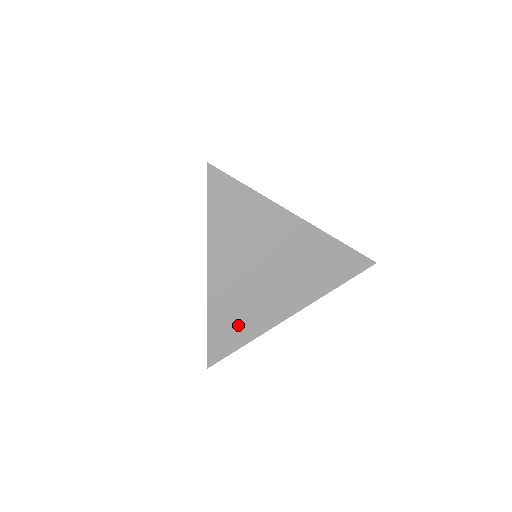
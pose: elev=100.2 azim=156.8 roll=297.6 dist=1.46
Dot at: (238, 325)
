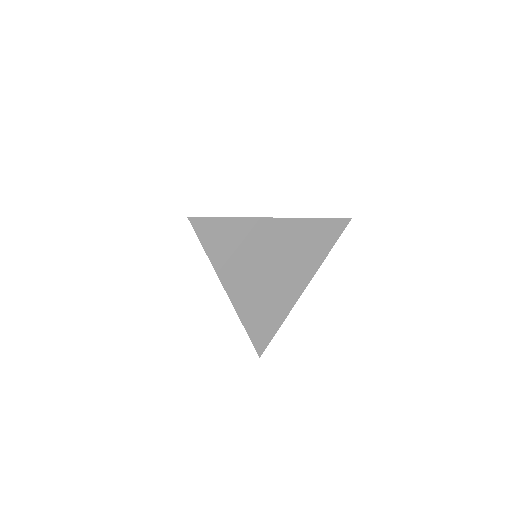
Dot at: (268, 317)
